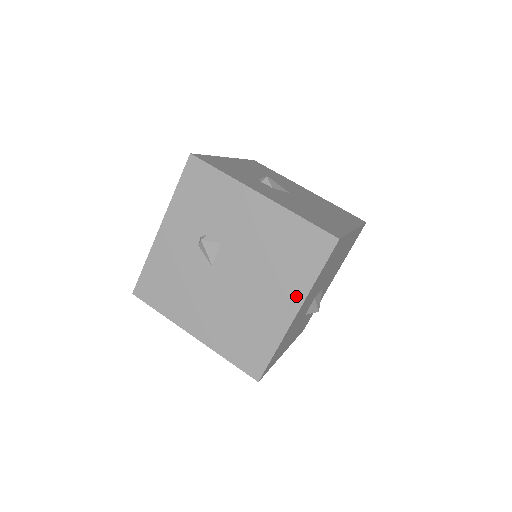
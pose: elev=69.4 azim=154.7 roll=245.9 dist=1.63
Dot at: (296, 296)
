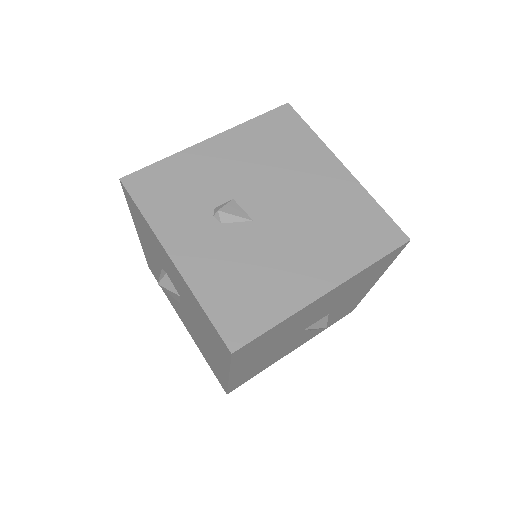
Dot at: (325, 157)
